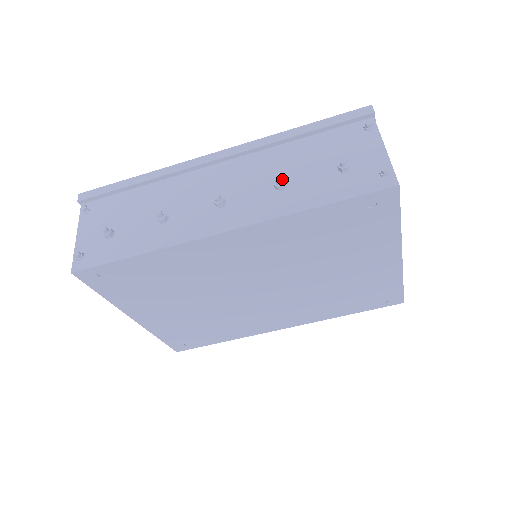
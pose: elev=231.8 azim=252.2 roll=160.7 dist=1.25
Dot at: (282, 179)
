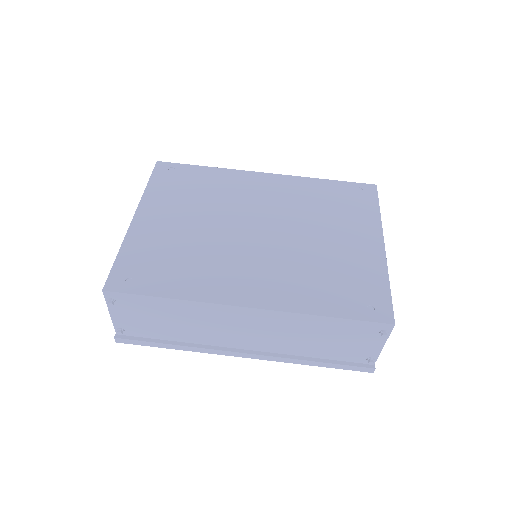
Dot at: occluded
